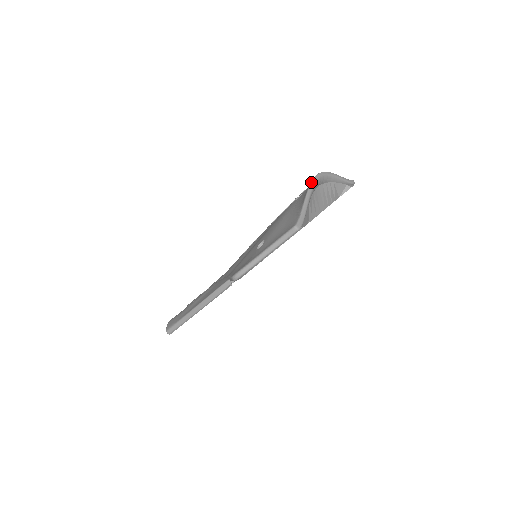
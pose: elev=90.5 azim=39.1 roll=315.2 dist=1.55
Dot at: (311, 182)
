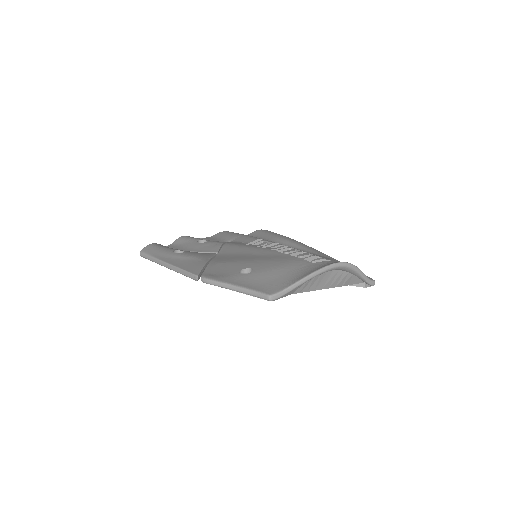
Dot at: (325, 266)
